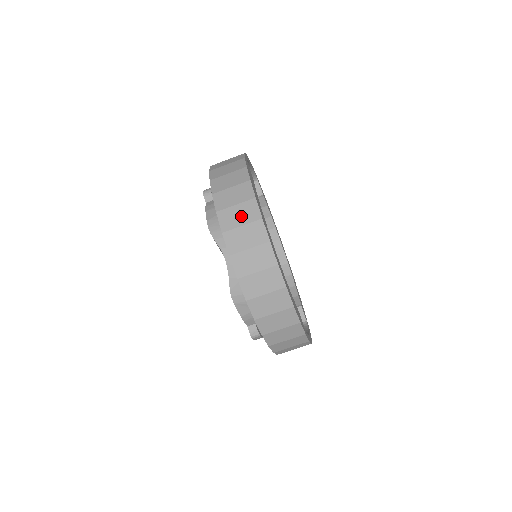
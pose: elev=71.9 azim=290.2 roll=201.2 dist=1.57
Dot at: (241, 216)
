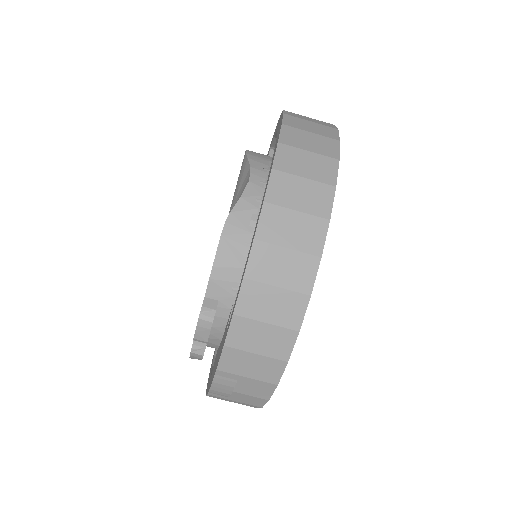
Dot at: (314, 128)
